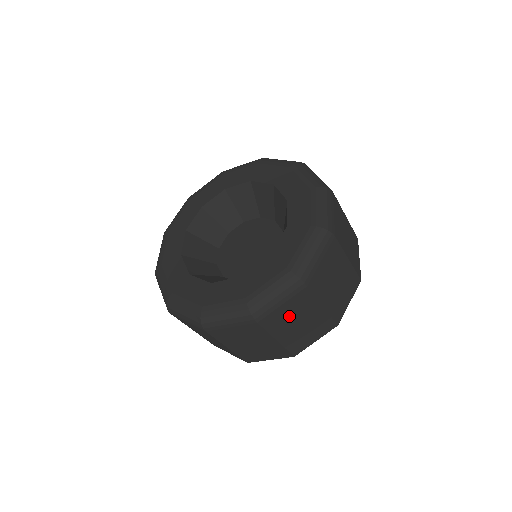
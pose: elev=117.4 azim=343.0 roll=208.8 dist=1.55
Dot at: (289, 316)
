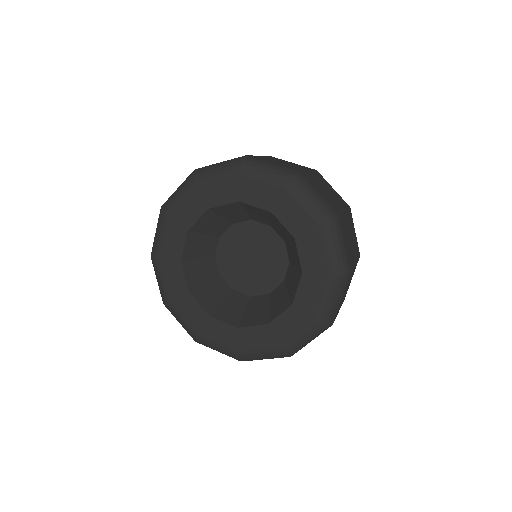
Dot at: occluded
